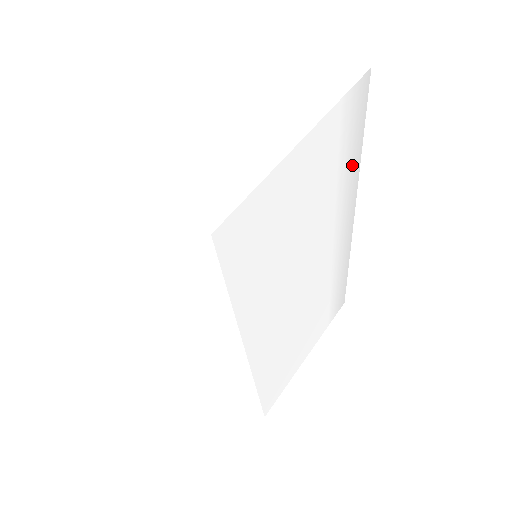
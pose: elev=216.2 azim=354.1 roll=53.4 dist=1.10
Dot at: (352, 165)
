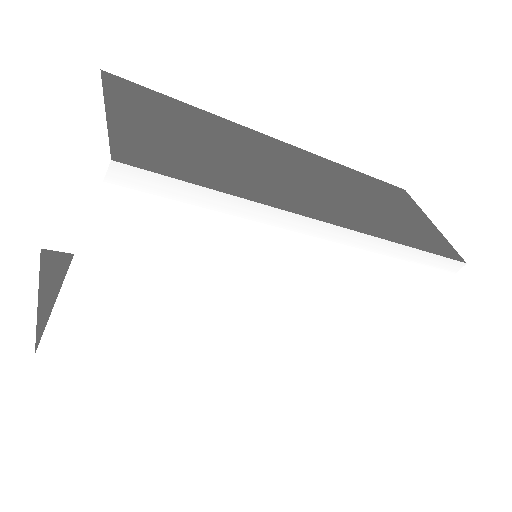
Dot at: (228, 215)
